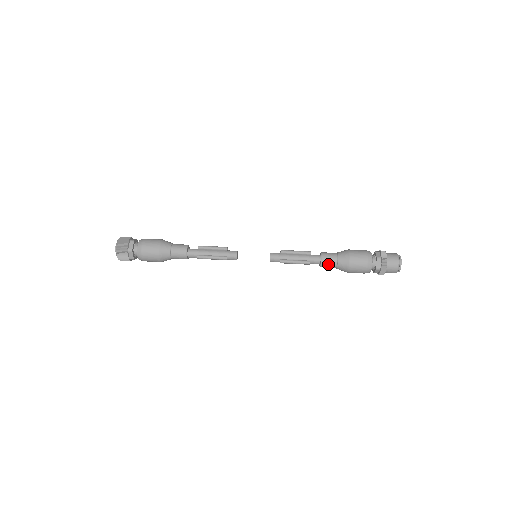
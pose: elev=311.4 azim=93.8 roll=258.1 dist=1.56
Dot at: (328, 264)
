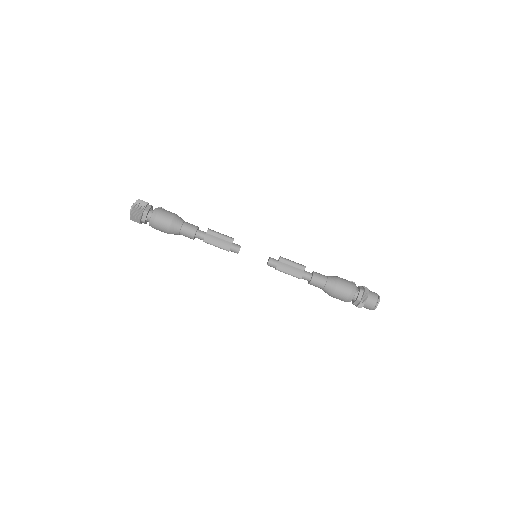
Dot at: occluded
